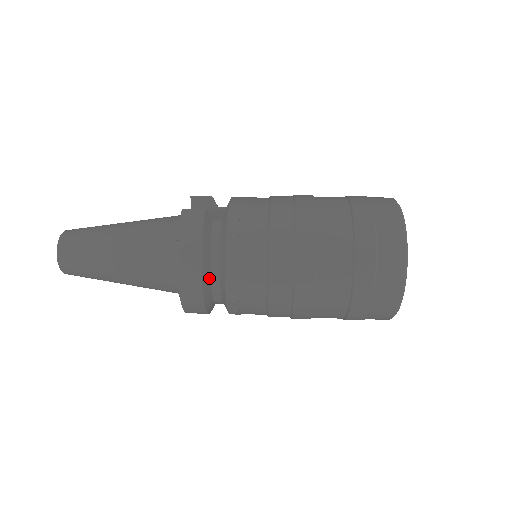
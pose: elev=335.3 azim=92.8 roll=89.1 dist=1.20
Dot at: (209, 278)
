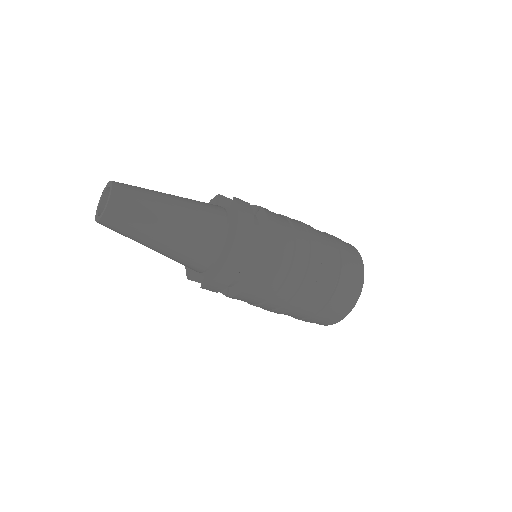
Dot at: (248, 255)
